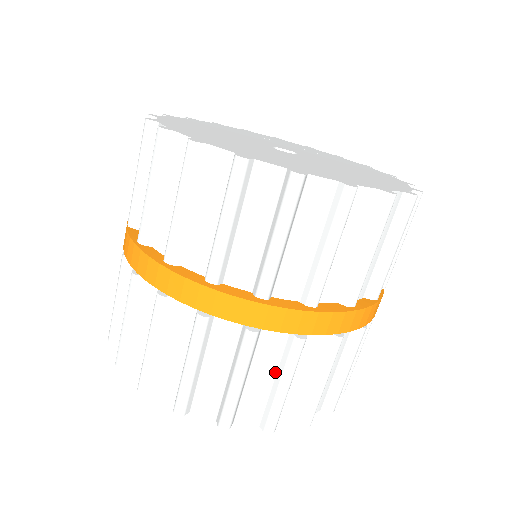
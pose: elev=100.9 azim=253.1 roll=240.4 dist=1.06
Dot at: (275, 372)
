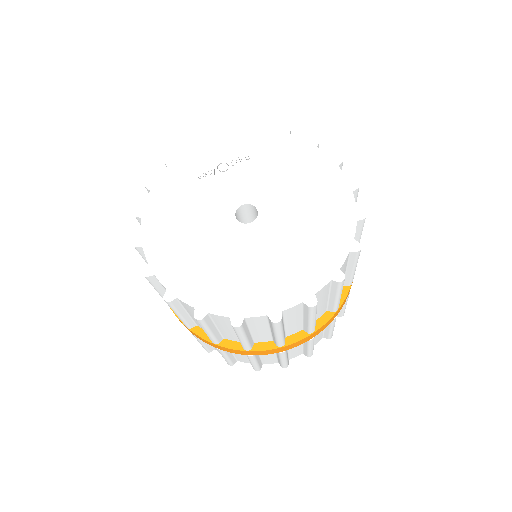
Dot at: occluded
